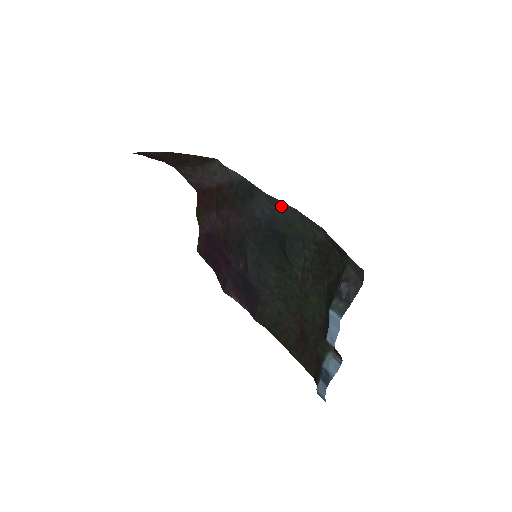
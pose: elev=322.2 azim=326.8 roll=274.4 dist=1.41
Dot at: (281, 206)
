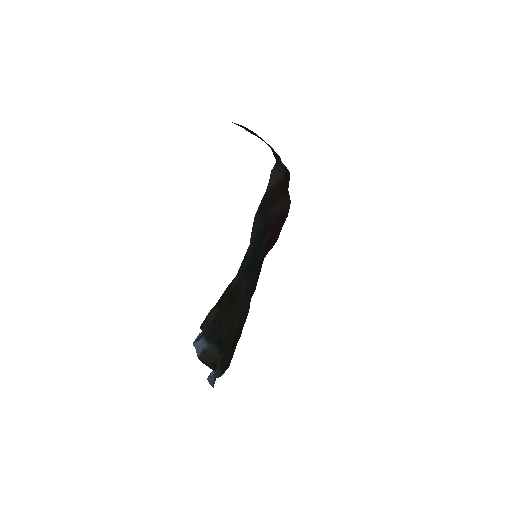
Dot at: (253, 235)
